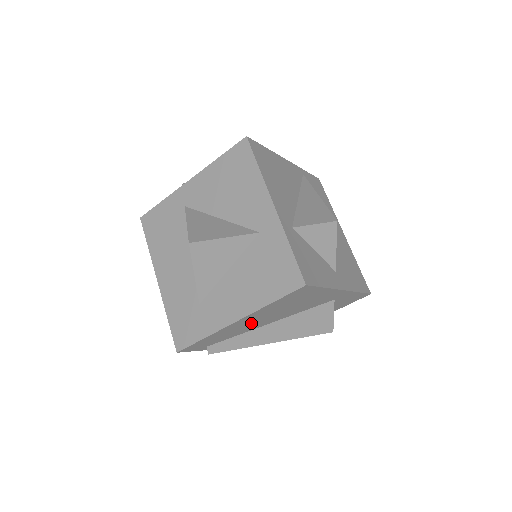
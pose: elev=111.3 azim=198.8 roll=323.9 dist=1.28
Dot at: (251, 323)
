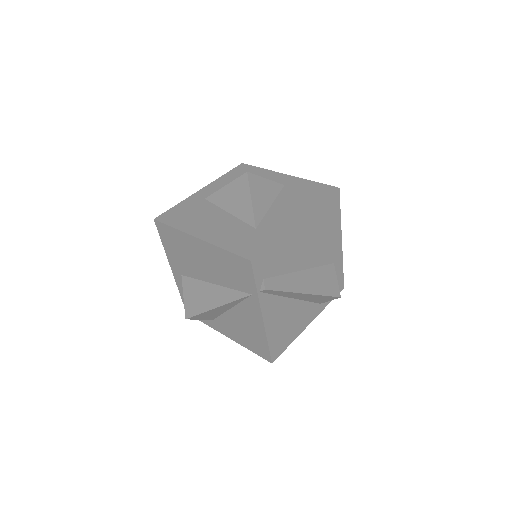
Dot at: (299, 246)
